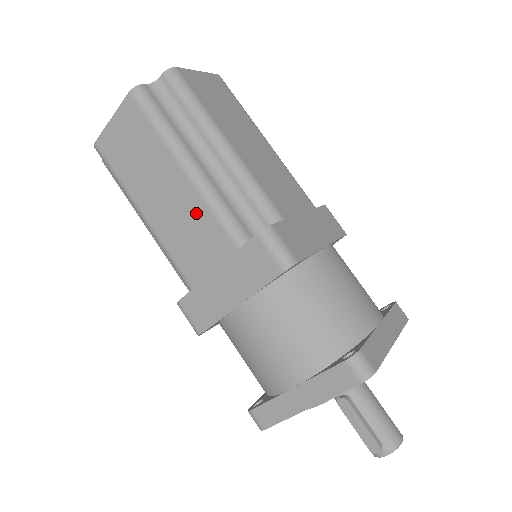
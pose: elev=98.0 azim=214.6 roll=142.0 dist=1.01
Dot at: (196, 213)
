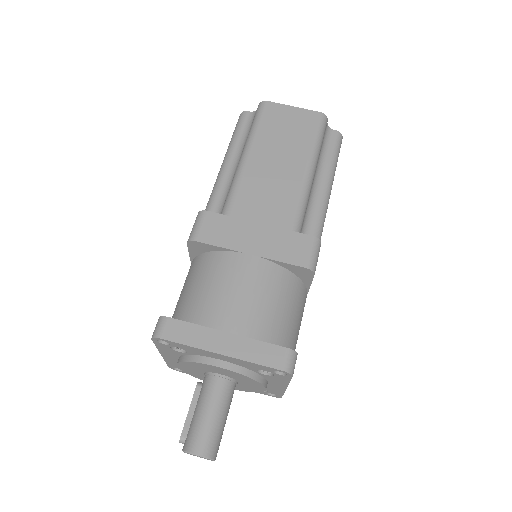
Dot at: occluded
